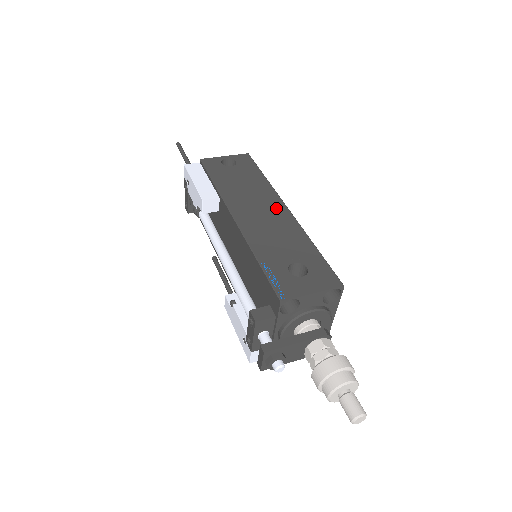
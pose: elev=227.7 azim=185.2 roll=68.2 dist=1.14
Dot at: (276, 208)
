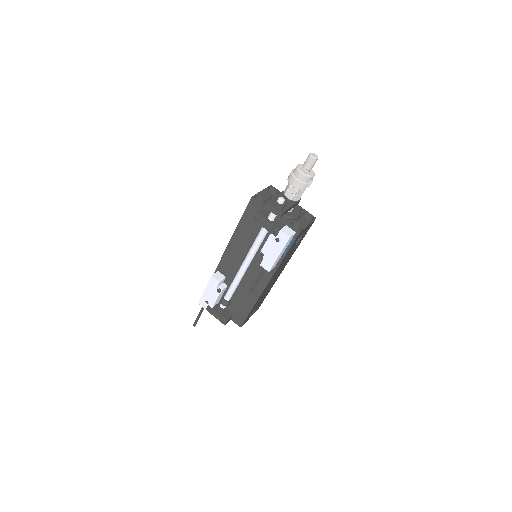
Dot at: occluded
